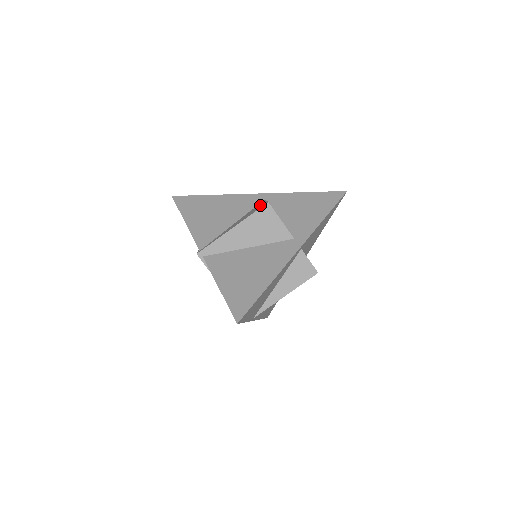
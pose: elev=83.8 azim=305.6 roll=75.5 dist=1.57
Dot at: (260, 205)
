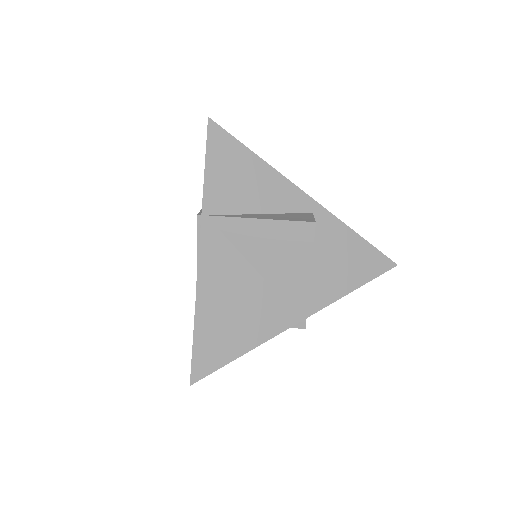
Dot at: occluded
